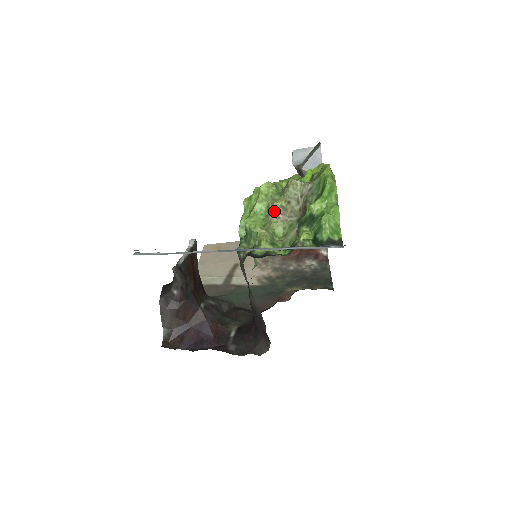
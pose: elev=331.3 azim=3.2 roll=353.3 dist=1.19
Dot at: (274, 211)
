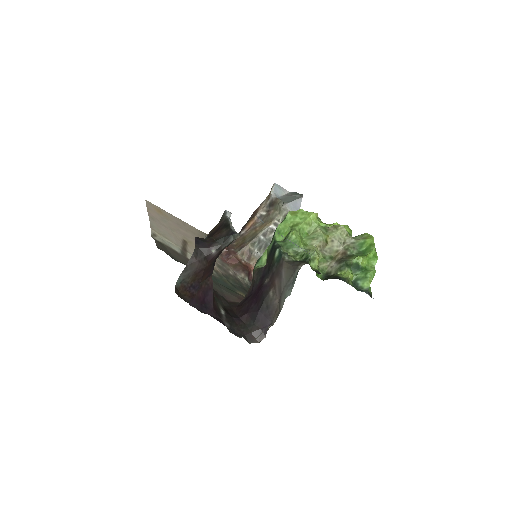
Dot at: (321, 240)
